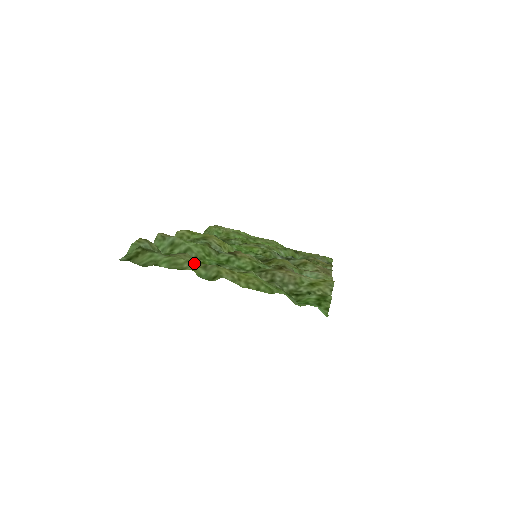
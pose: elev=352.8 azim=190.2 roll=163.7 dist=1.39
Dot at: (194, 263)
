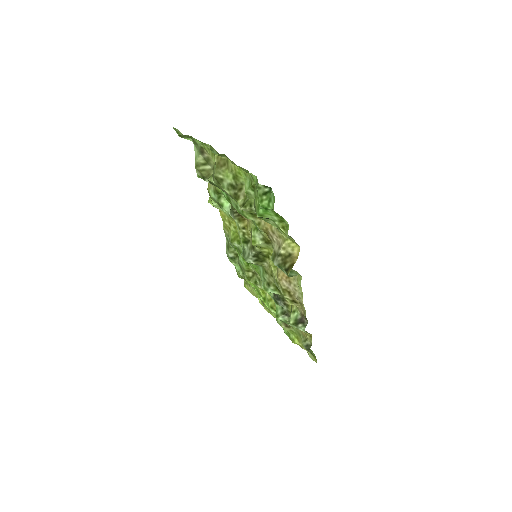
Dot at: occluded
